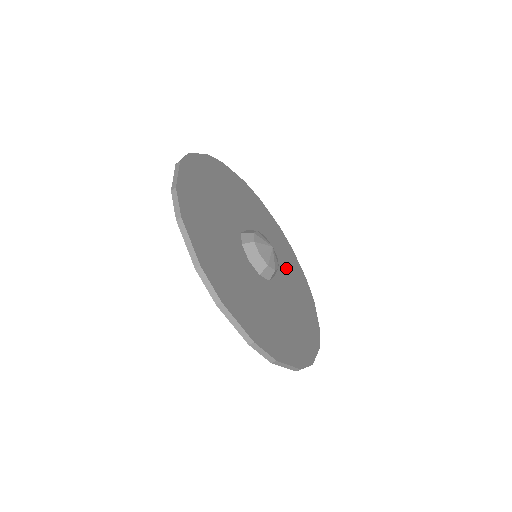
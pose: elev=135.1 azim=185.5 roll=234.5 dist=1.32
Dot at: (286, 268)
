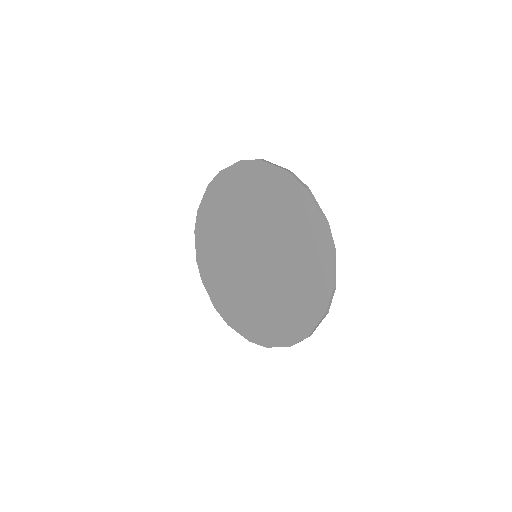
Dot at: occluded
